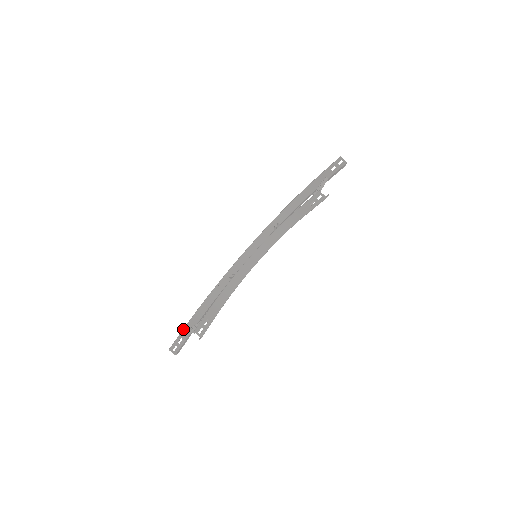
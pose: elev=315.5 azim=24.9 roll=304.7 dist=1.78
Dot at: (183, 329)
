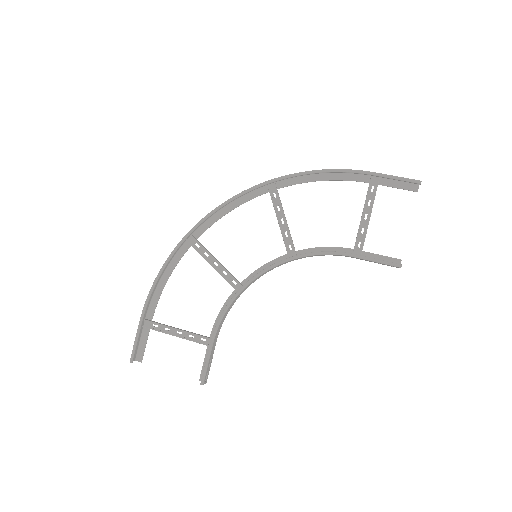
Dot at: (139, 330)
